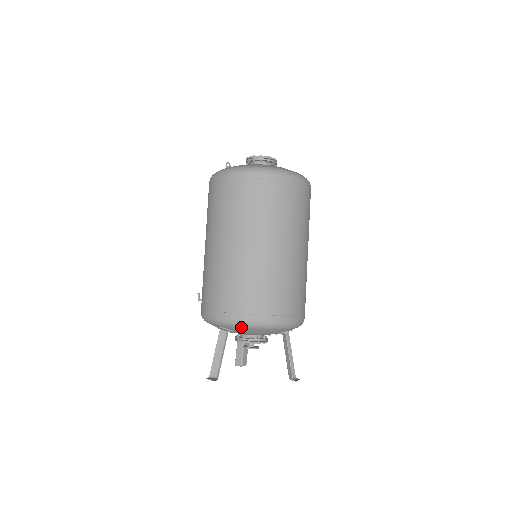
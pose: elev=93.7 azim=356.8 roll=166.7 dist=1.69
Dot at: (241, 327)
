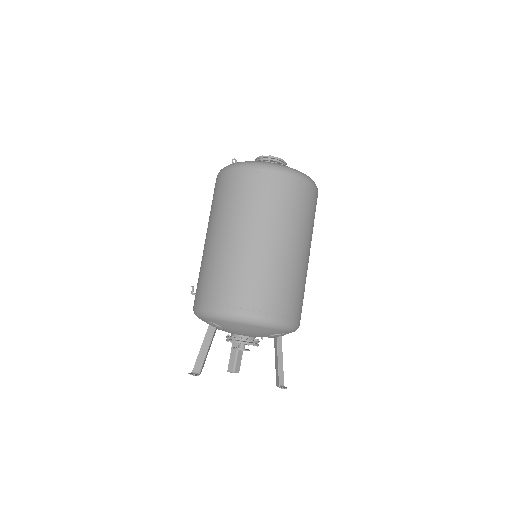
Dot at: (227, 321)
